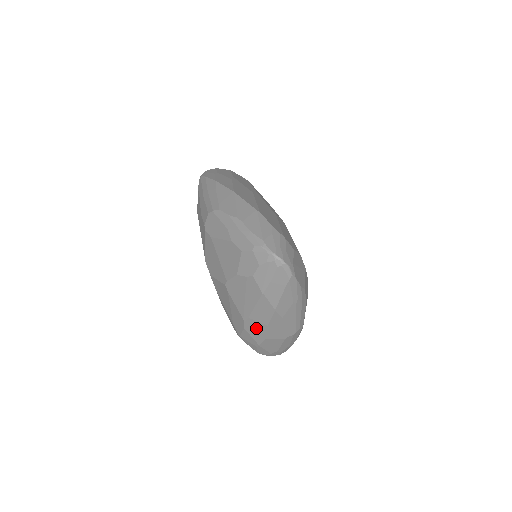
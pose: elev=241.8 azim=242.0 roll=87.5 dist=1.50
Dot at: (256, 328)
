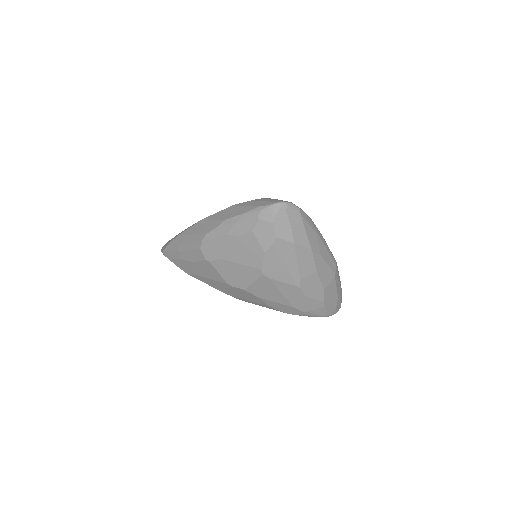
Dot at: (311, 285)
